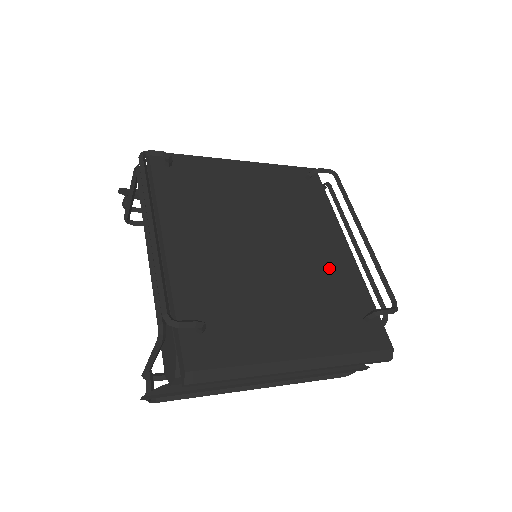
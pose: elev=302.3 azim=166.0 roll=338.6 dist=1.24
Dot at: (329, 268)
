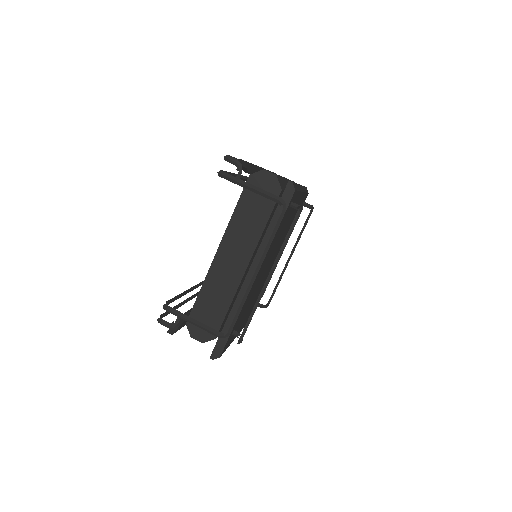
Dot at: occluded
